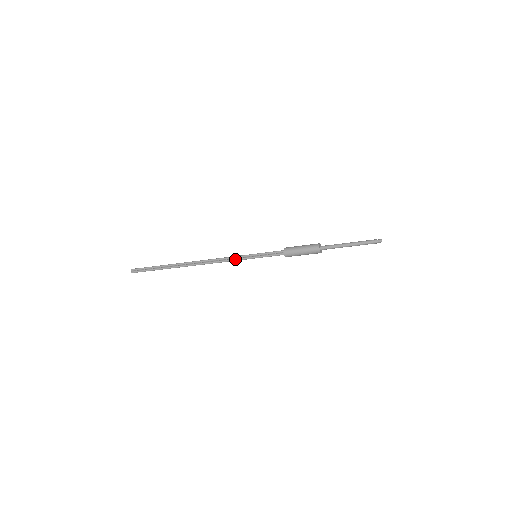
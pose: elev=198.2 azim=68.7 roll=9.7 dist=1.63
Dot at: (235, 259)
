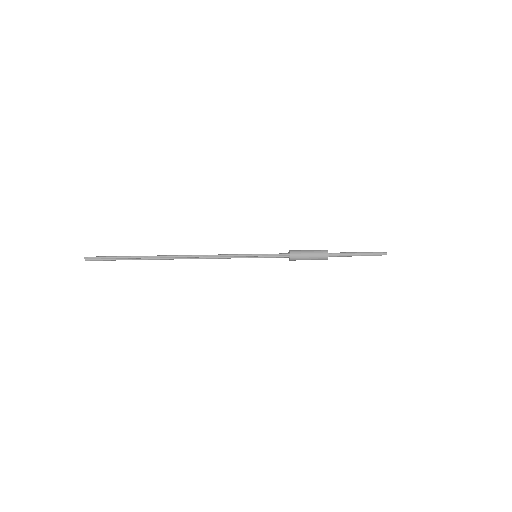
Dot at: occluded
